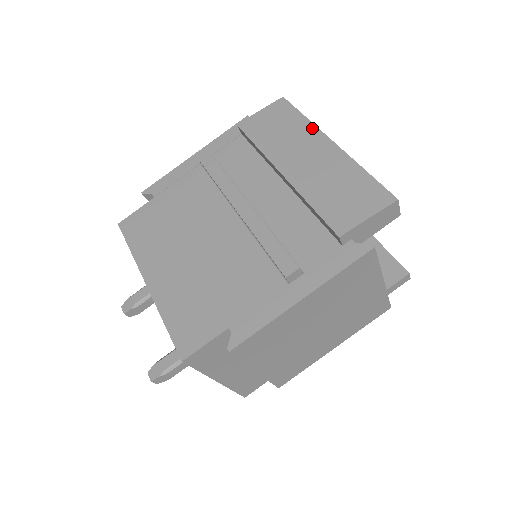
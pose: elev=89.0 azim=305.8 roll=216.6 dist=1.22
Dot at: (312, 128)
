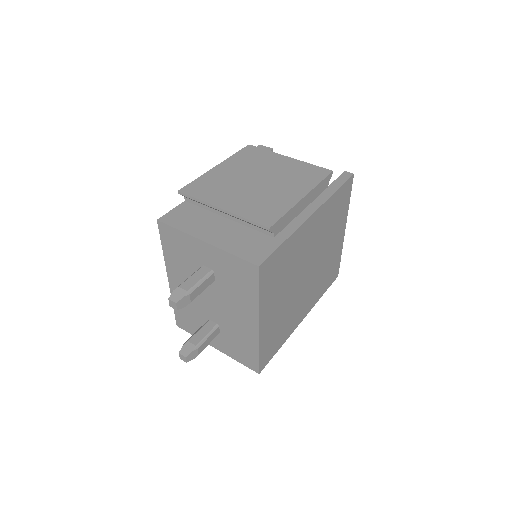
Dot at: occluded
